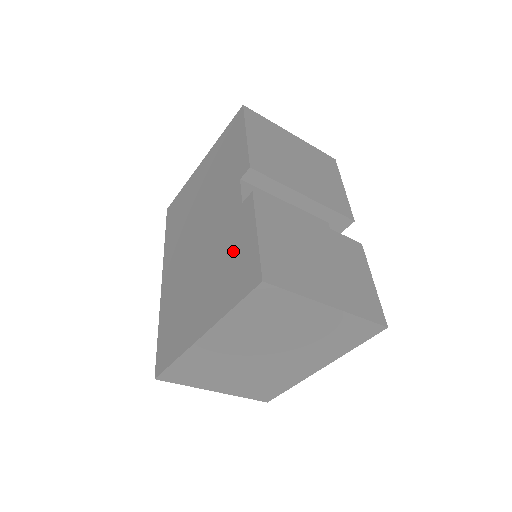
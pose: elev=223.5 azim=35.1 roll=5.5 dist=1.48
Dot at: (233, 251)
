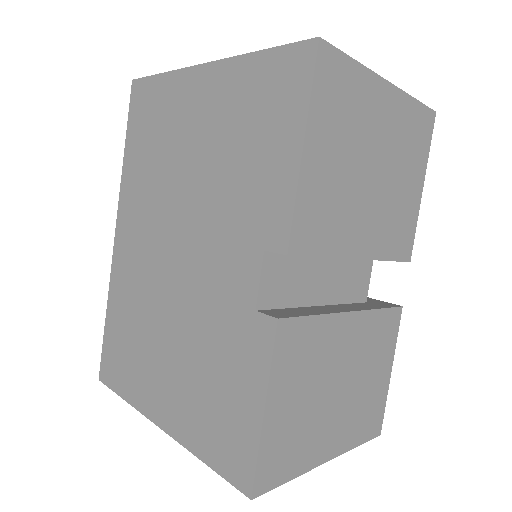
Dot at: (223, 378)
